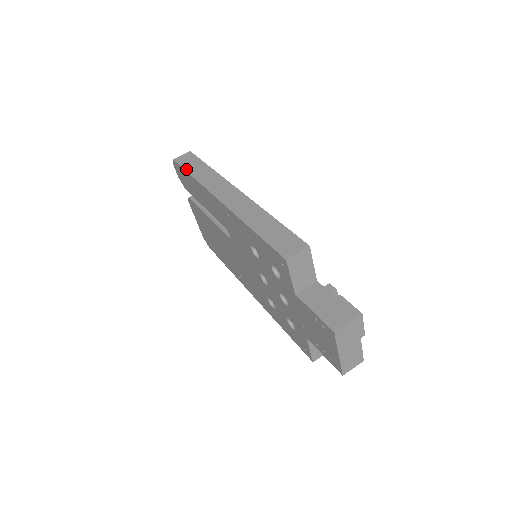
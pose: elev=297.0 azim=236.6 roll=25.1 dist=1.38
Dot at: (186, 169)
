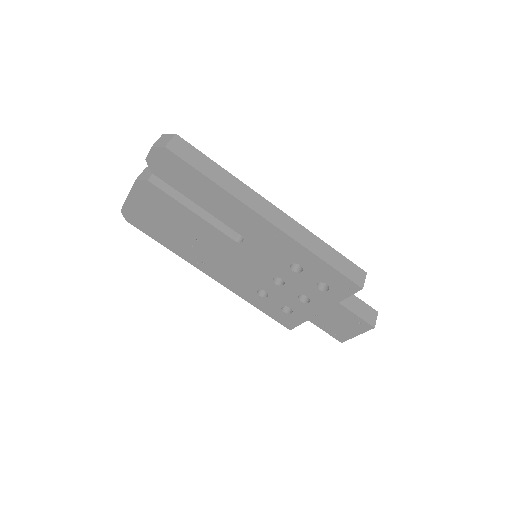
Dot at: (198, 169)
